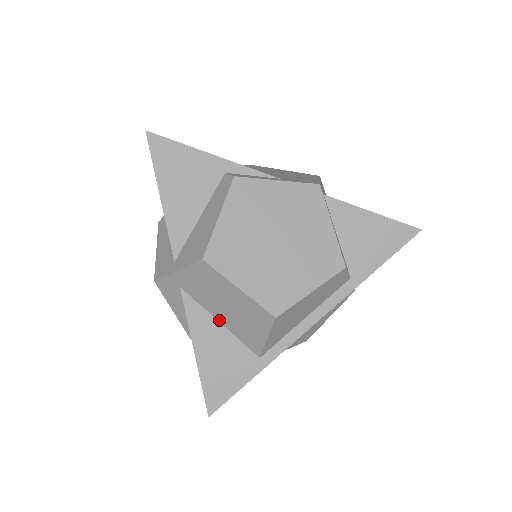
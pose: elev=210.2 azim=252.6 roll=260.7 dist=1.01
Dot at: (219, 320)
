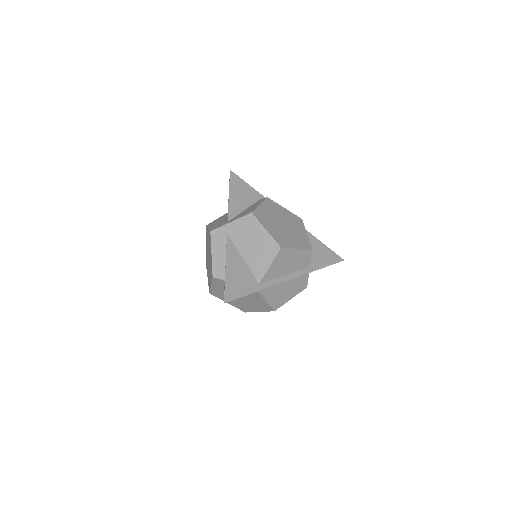
Dot at: (243, 256)
